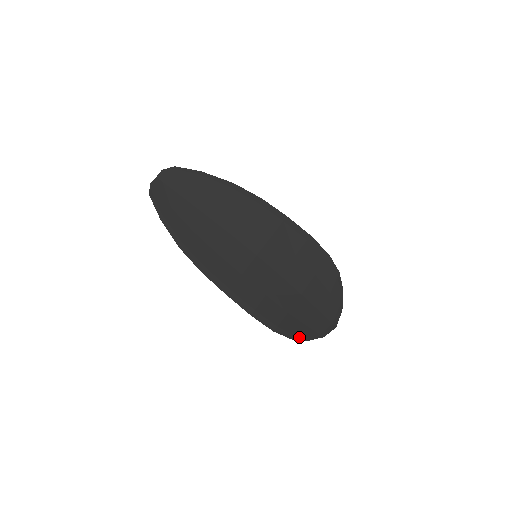
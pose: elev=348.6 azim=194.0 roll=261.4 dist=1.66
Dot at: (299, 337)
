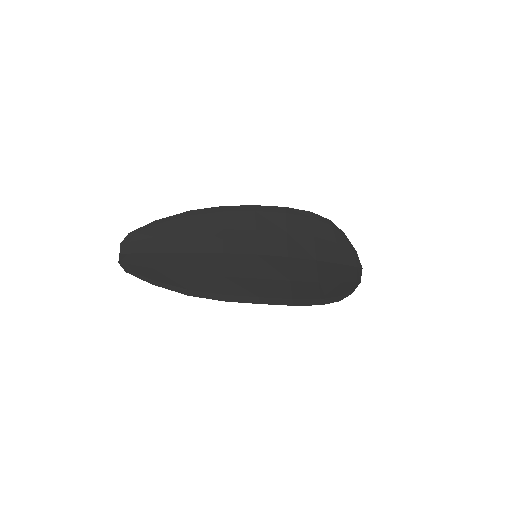
Dot at: (343, 295)
